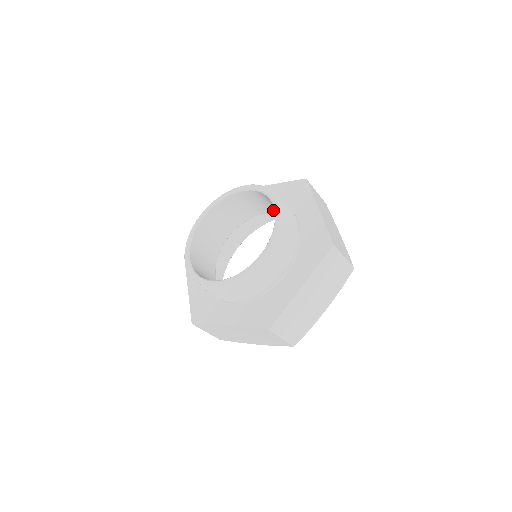
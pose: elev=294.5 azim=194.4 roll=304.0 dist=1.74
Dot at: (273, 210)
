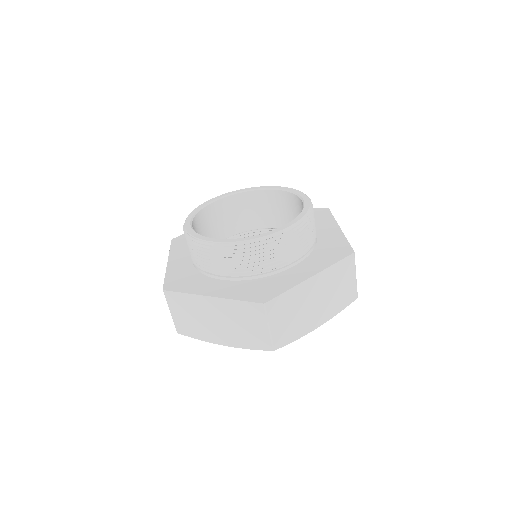
Dot at: occluded
